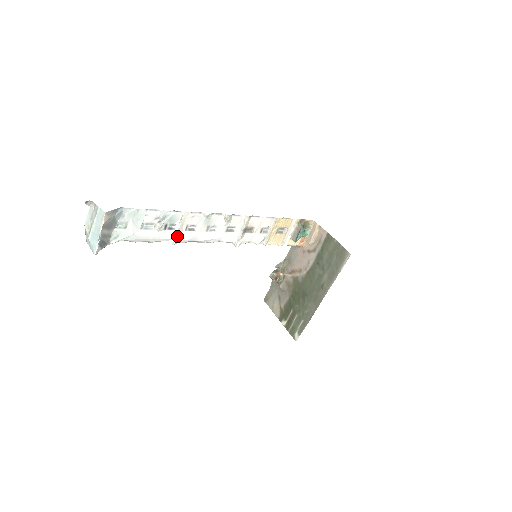
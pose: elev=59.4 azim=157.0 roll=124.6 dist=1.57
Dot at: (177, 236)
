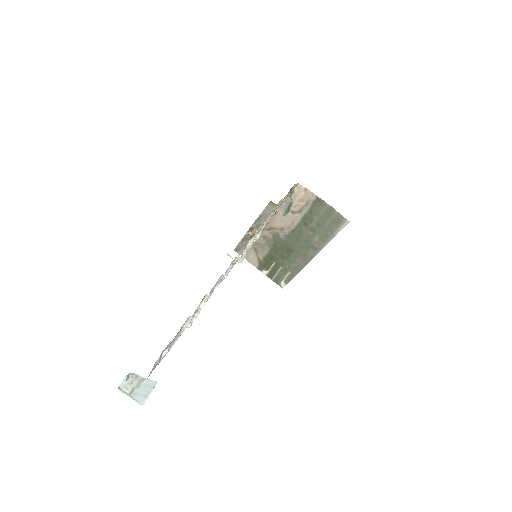
Dot at: (200, 311)
